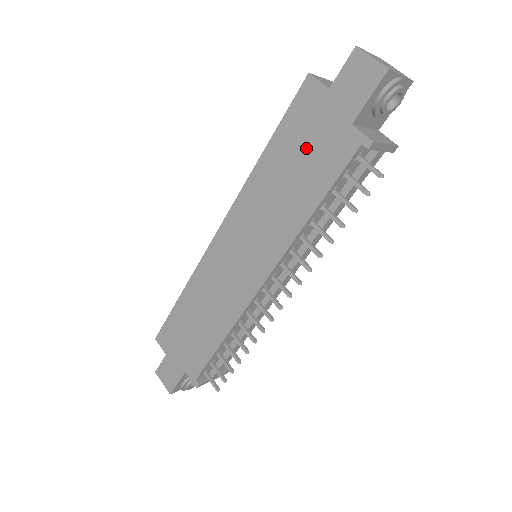
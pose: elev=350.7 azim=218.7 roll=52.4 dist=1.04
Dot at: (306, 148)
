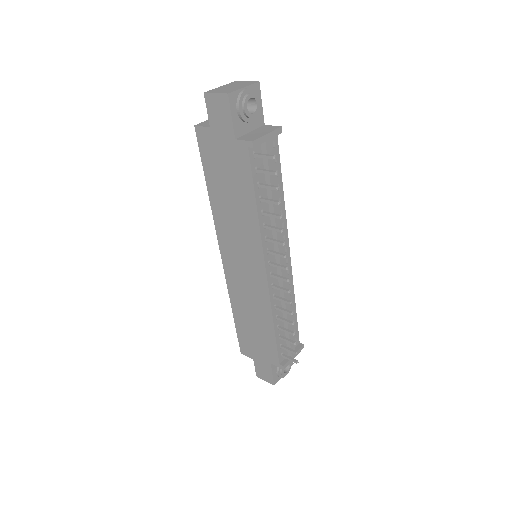
Dot at: (225, 171)
